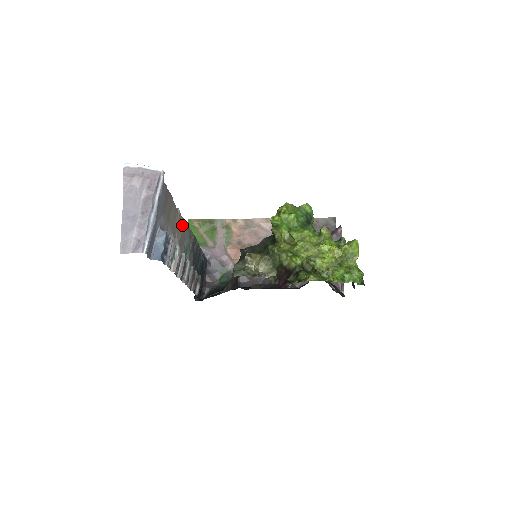
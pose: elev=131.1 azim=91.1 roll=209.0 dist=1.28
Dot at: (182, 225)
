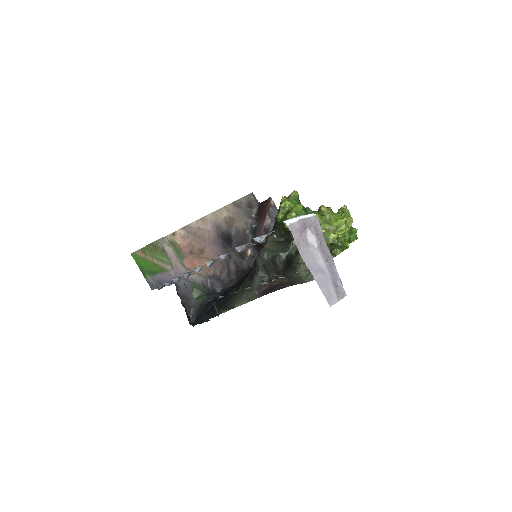
Dot at: occluded
